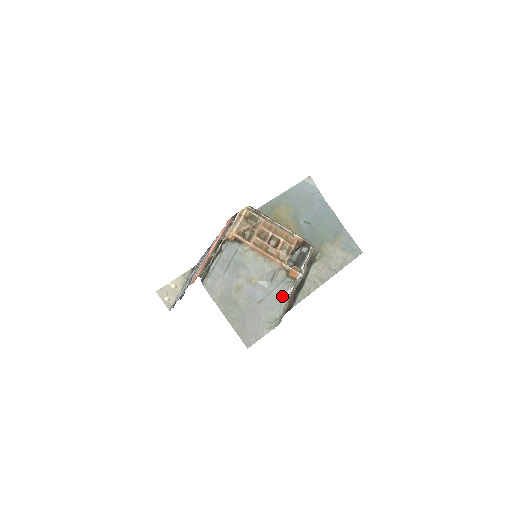
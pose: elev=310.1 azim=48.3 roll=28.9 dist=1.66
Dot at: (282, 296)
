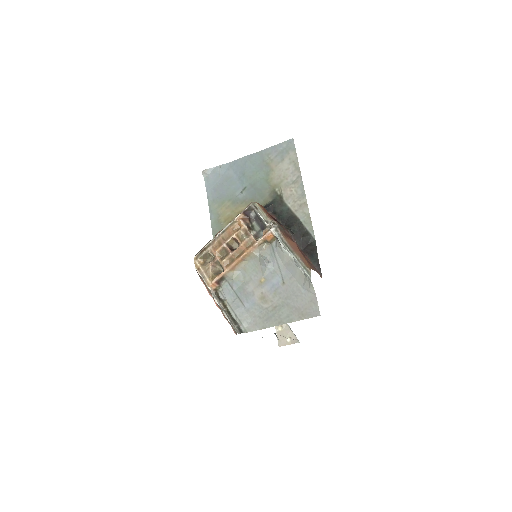
Dot at: (286, 257)
